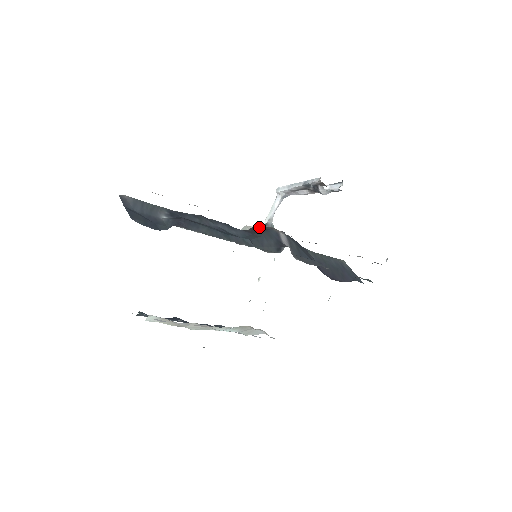
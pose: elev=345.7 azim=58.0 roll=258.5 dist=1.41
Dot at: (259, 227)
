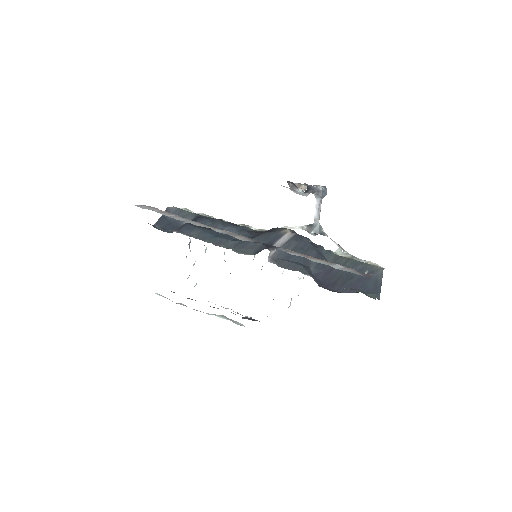
Dot at: (274, 229)
